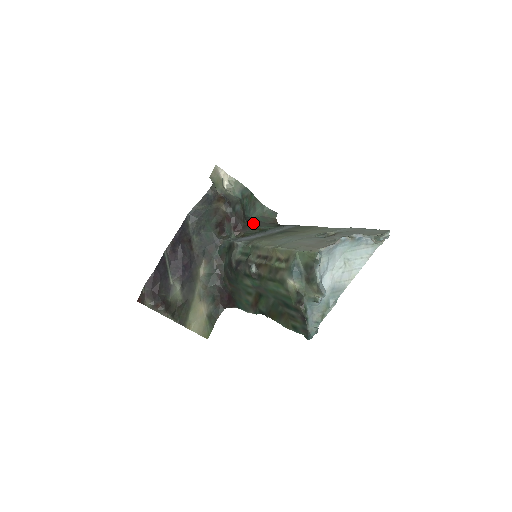
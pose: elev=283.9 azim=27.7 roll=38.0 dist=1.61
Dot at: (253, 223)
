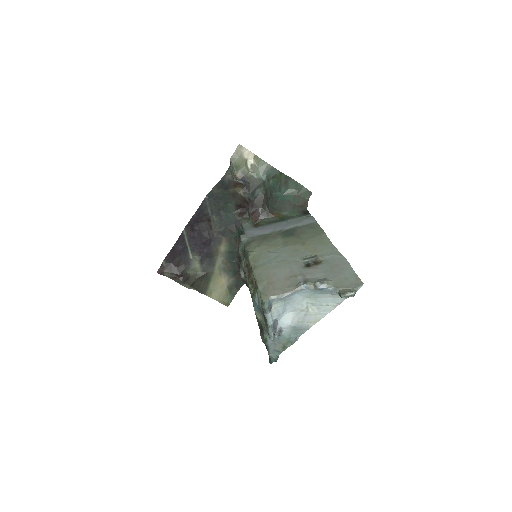
Dot at: (278, 206)
